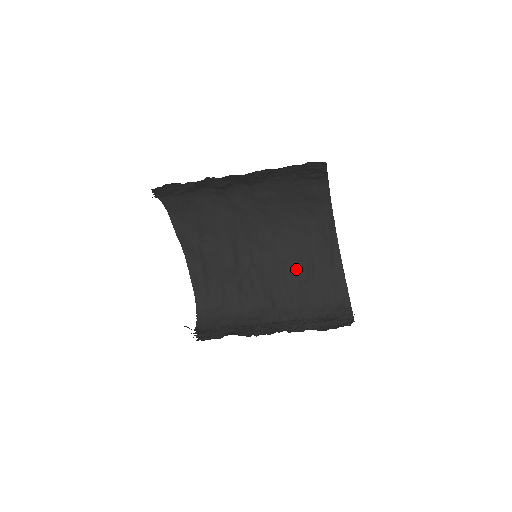
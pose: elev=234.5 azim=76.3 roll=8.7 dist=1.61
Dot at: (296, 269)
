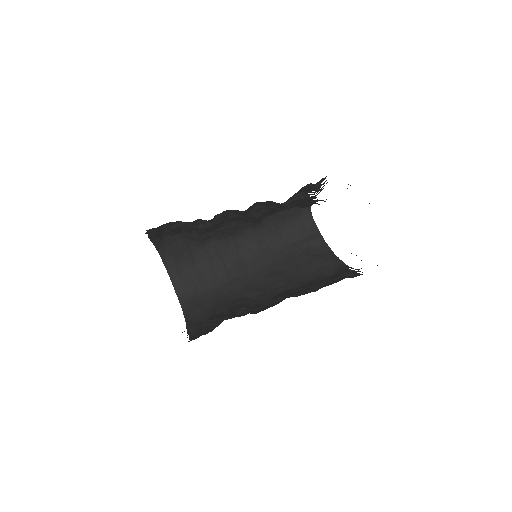
Dot at: occluded
